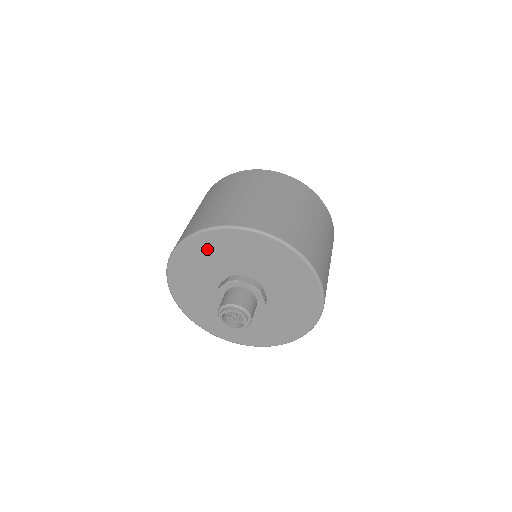
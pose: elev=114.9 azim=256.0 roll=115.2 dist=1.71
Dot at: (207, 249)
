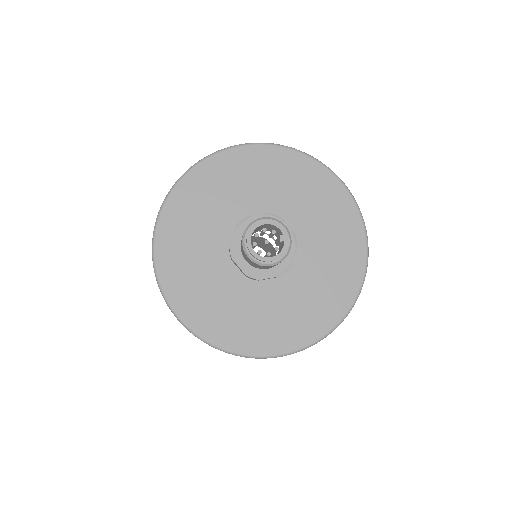
Dot at: (195, 200)
